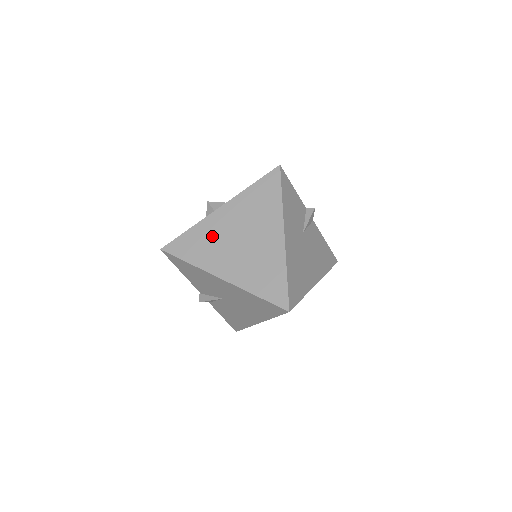
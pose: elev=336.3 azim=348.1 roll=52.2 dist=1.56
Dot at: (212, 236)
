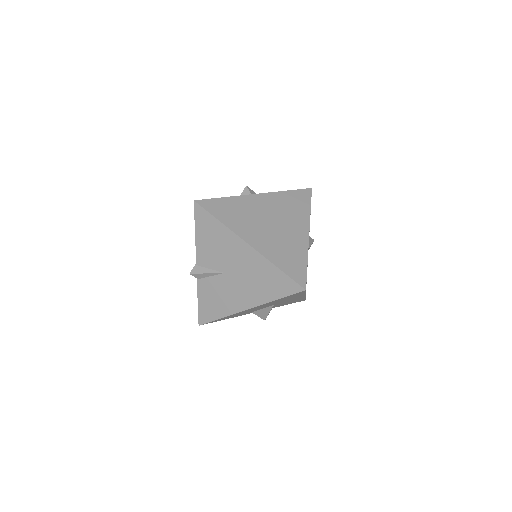
Dot at: (246, 210)
